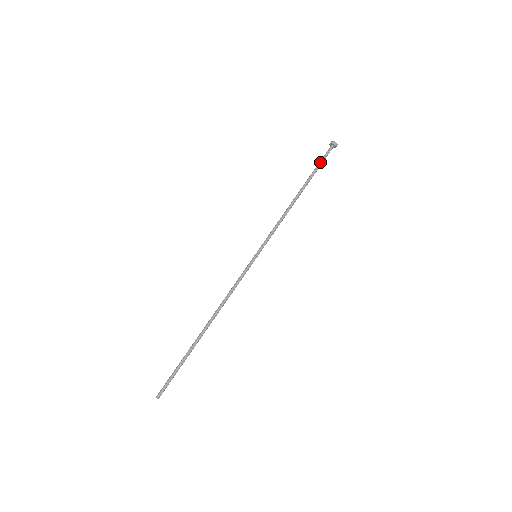
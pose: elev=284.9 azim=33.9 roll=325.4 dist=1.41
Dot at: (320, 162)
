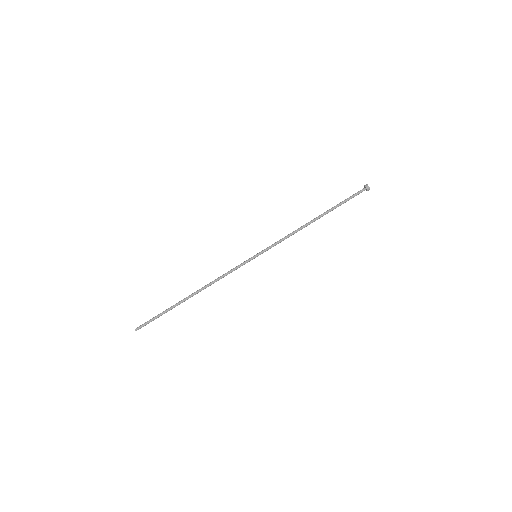
Dot at: (348, 200)
